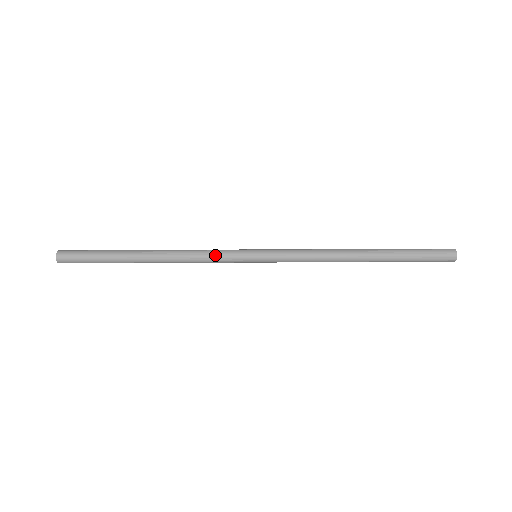
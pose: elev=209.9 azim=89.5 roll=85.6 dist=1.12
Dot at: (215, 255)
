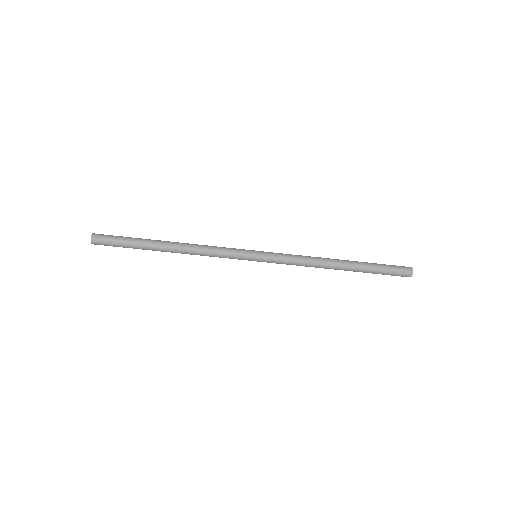
Dot at: (224, 247)
